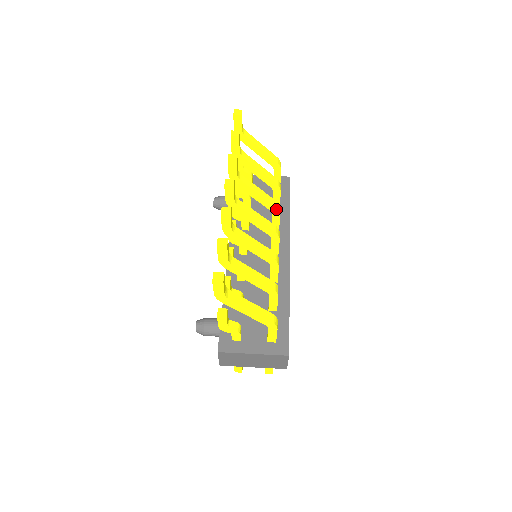
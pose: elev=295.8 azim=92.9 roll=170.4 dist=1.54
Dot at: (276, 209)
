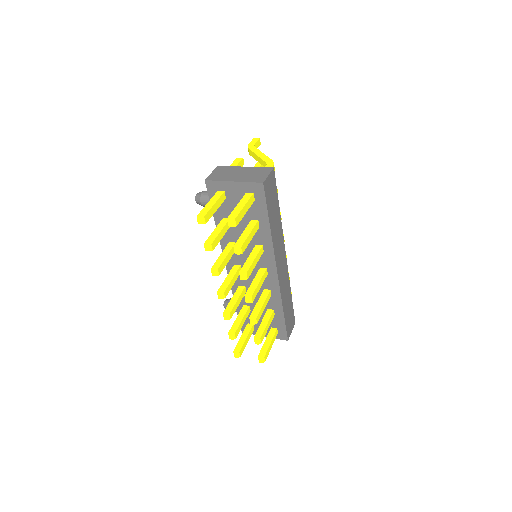
Dot at: occluded
